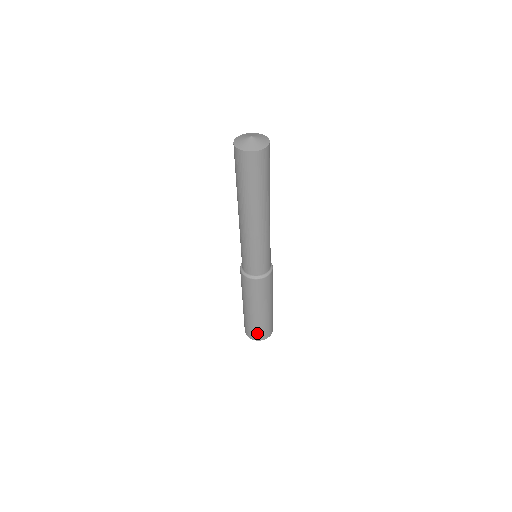
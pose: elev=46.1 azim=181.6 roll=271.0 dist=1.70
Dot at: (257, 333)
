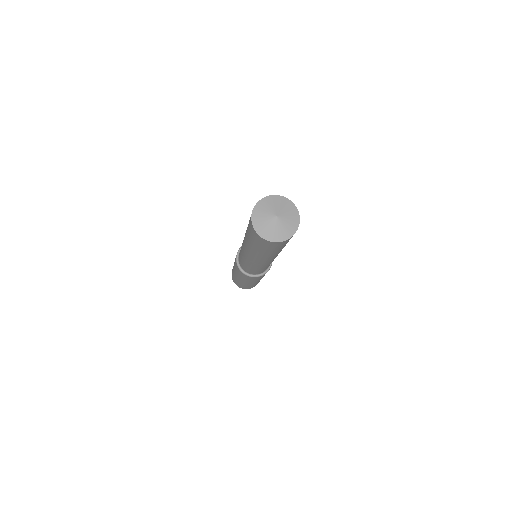
Dot at: (238, 284)
